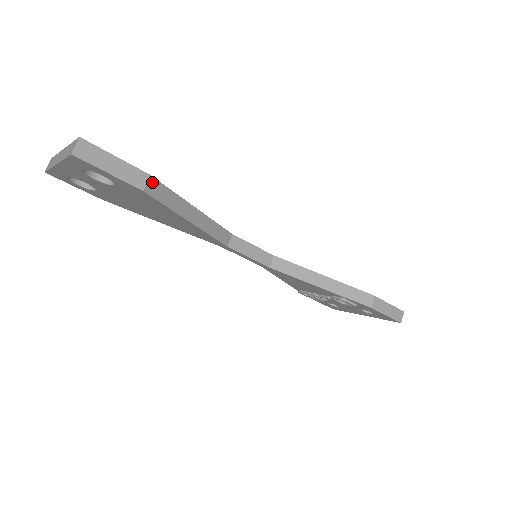
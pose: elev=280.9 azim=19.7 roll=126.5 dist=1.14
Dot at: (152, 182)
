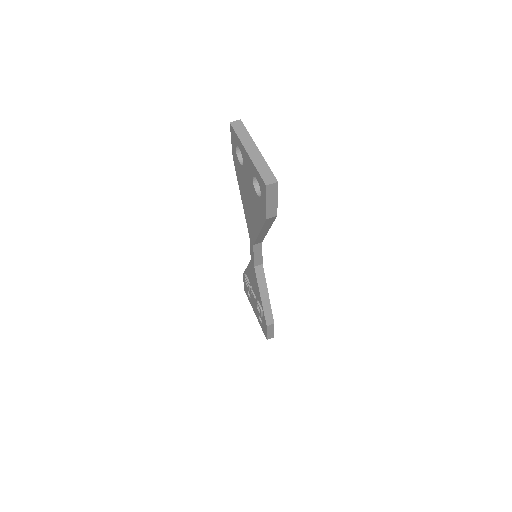
Dot at: (274, 218)
